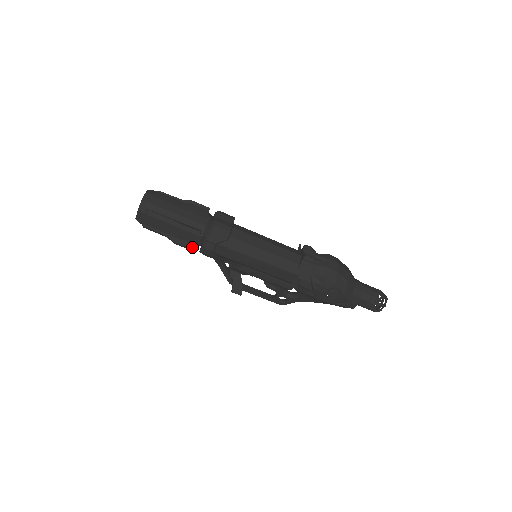
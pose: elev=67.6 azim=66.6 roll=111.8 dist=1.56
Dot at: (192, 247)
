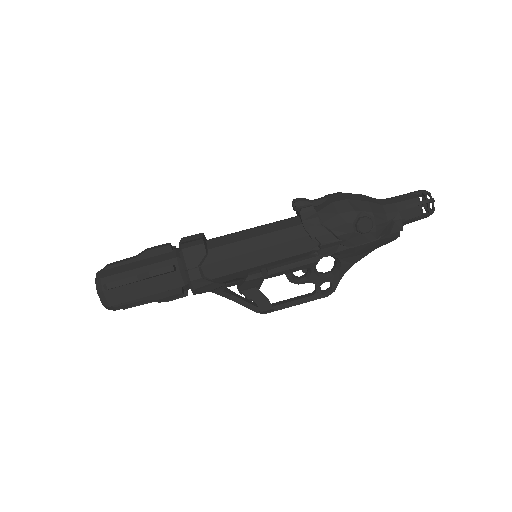
Dot at: (179, 291)
